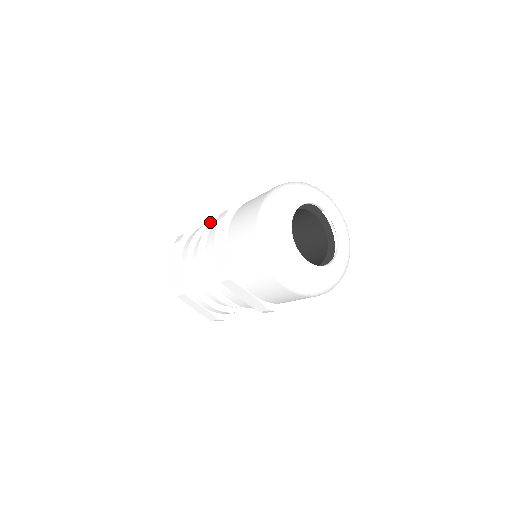
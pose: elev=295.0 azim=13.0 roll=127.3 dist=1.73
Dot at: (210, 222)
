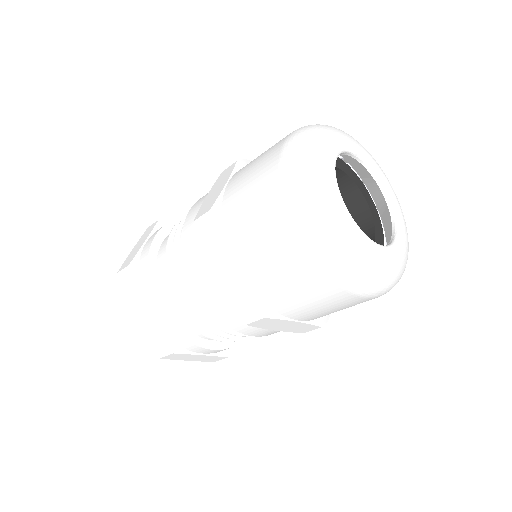
Dot at: occluded
